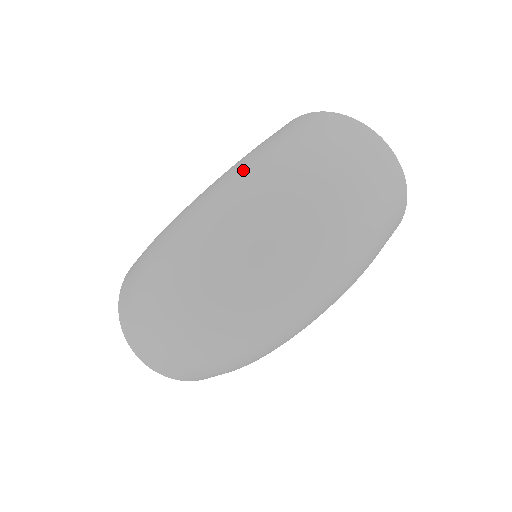
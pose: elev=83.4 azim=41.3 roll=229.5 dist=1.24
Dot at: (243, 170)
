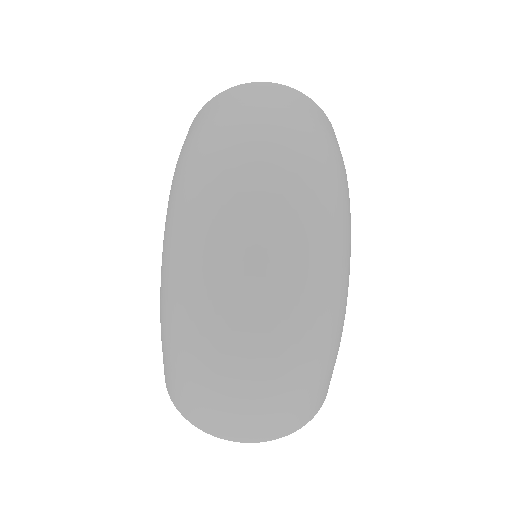
Dot at: (178, 179)
